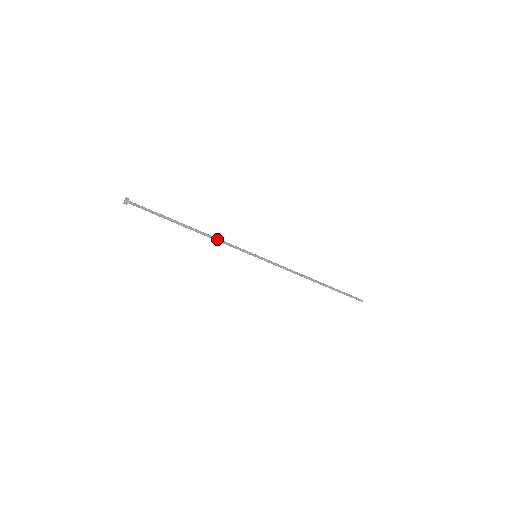
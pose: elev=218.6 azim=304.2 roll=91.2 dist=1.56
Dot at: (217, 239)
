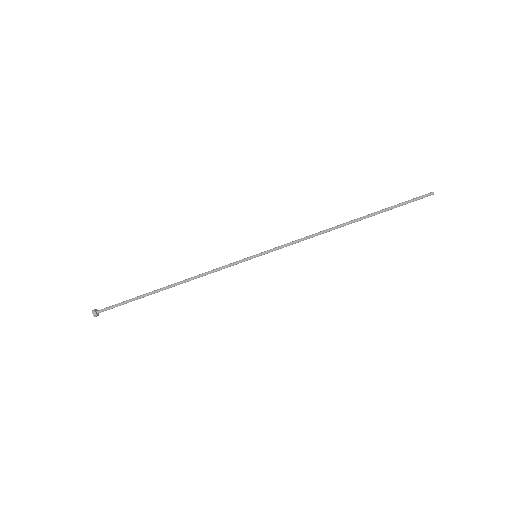
Dot at: (201, 275)
